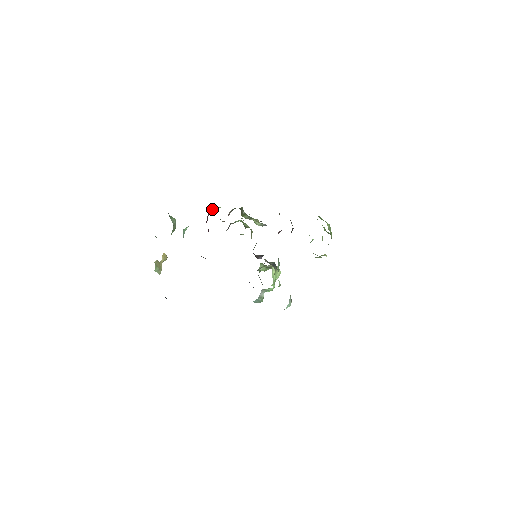
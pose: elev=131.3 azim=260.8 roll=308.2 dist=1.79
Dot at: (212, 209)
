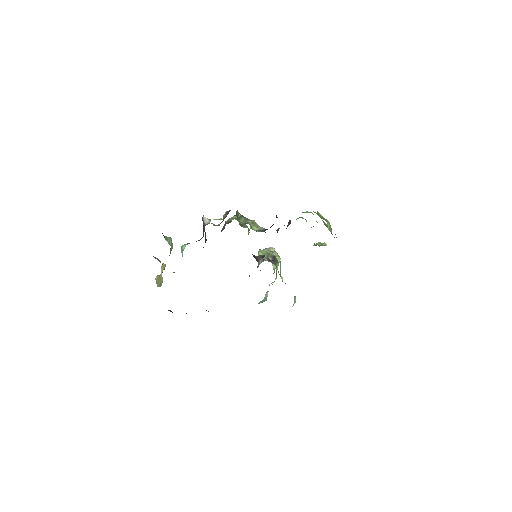
Dot at: (207, 222)
